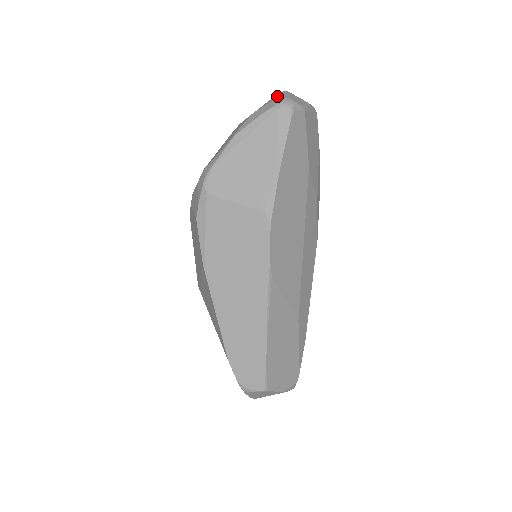
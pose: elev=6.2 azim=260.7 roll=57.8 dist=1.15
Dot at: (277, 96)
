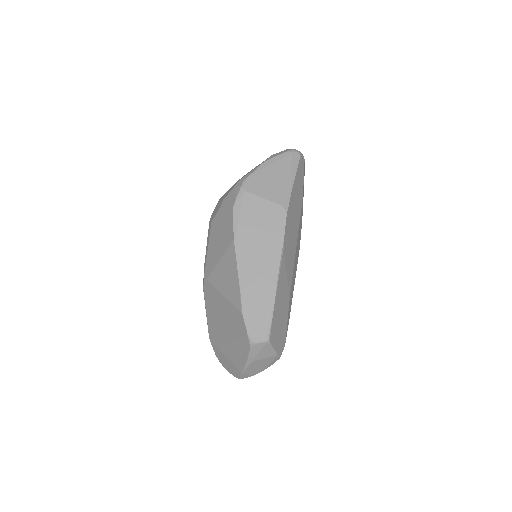
Dot at: occluded
